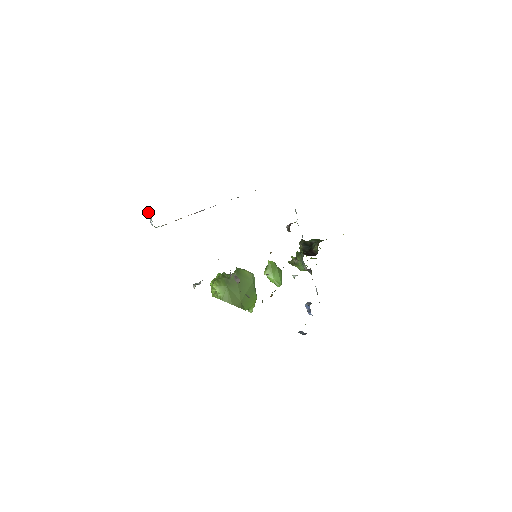
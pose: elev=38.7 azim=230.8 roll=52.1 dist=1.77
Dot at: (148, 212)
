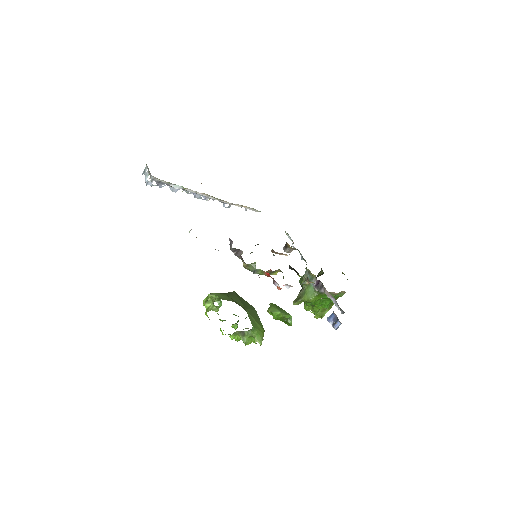
Dot at: (145, 171)
